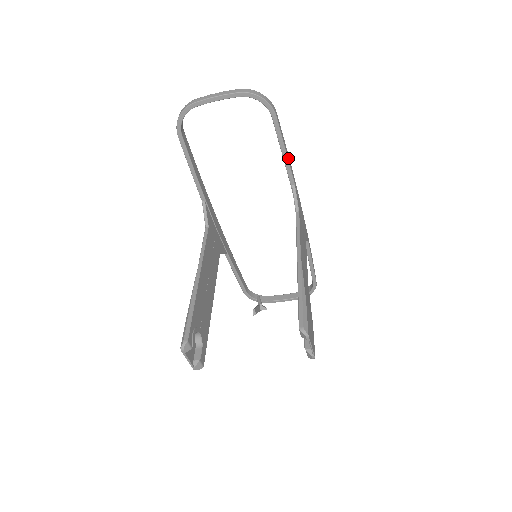
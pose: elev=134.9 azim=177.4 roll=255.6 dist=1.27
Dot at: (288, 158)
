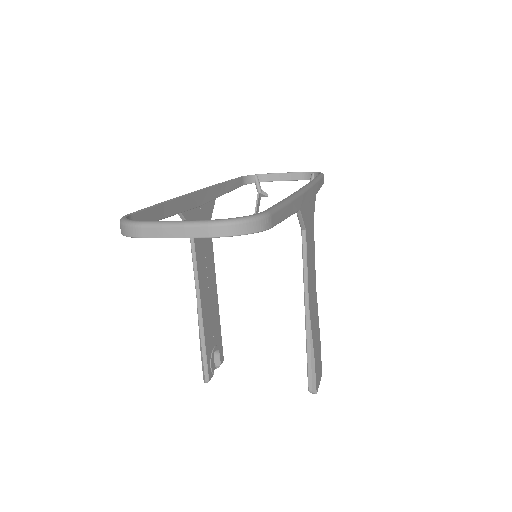
Dot at: (290, 212)
